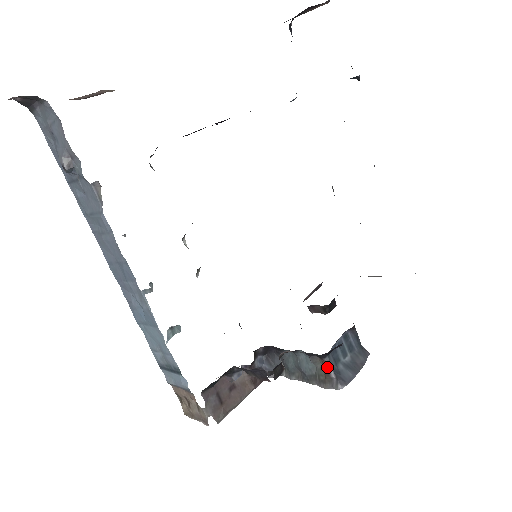
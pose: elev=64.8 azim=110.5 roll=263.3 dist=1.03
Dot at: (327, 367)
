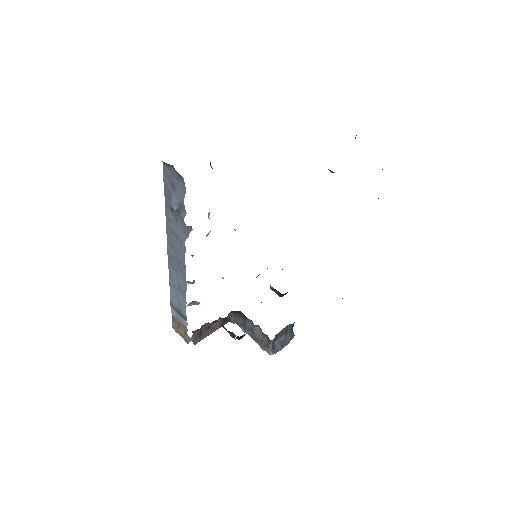
Dot at: (270, 343)
